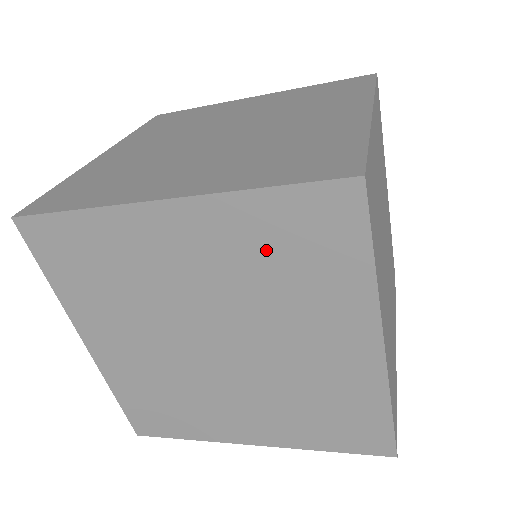
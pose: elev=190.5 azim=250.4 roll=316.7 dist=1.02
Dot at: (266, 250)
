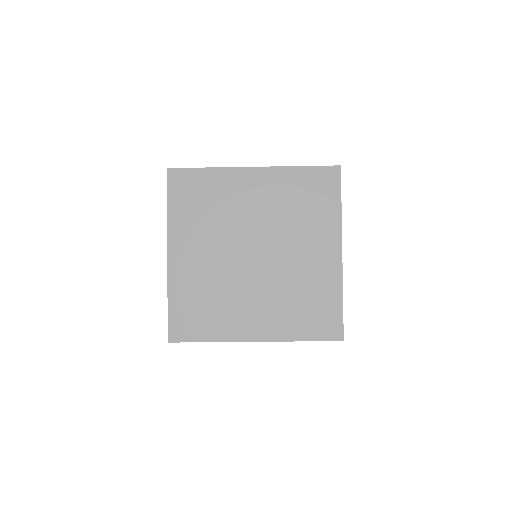
Dot at: (295, 196)
